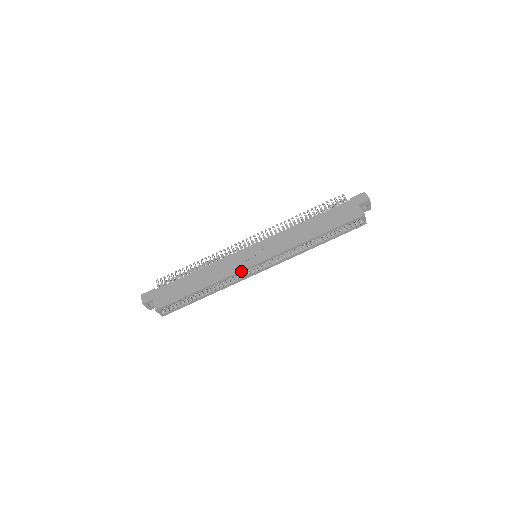
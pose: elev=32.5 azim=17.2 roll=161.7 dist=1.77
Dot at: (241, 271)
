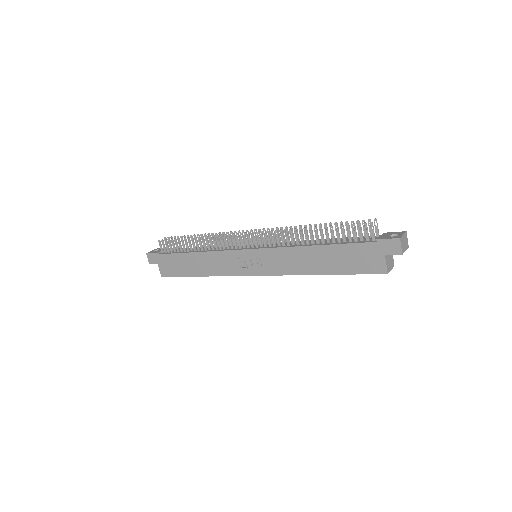
Dot at: (237, 275)
